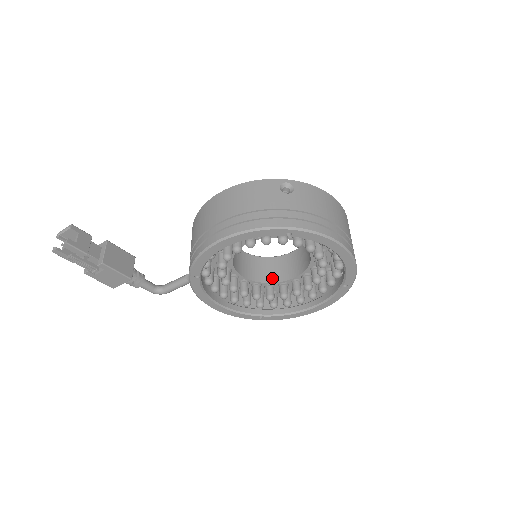
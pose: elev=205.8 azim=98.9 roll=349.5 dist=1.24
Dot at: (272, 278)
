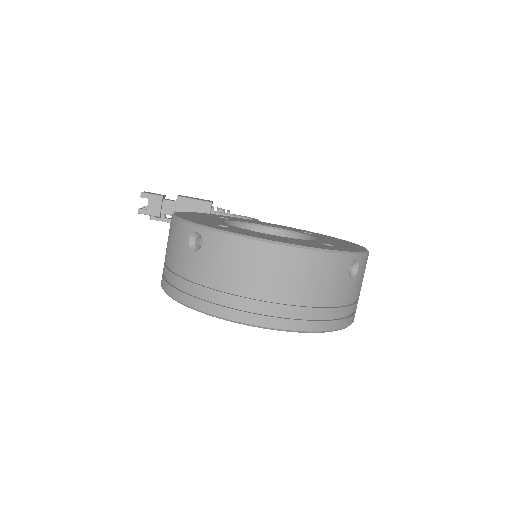
Dot at: occluded
